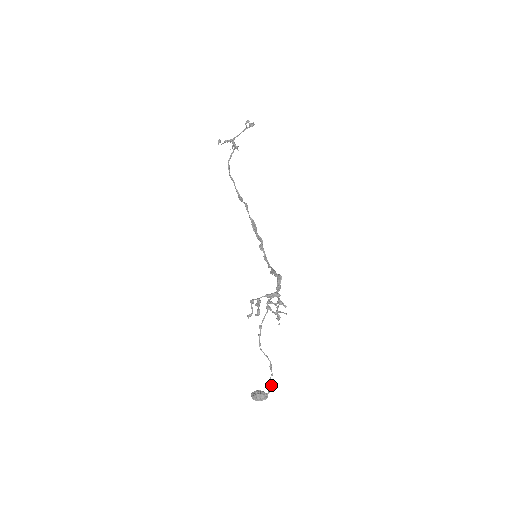
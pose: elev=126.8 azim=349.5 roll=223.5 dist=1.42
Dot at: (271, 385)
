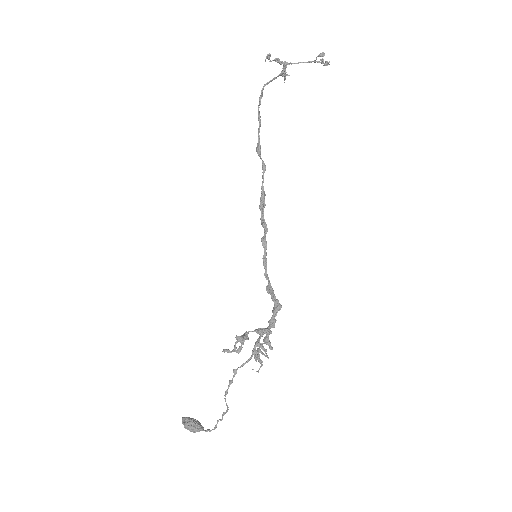
Dot at: (215, 428)
